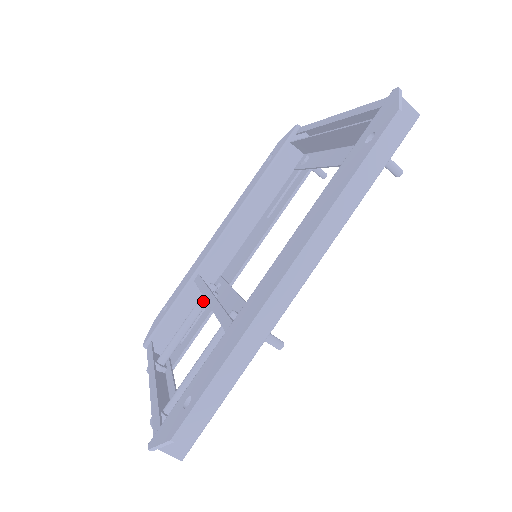
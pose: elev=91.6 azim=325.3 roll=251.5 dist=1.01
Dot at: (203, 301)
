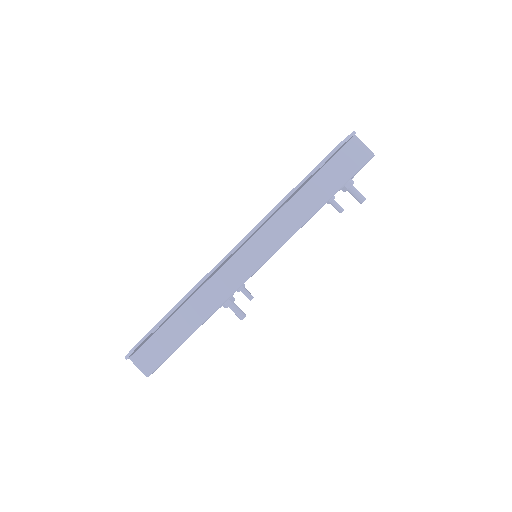
Dot at: occluded
